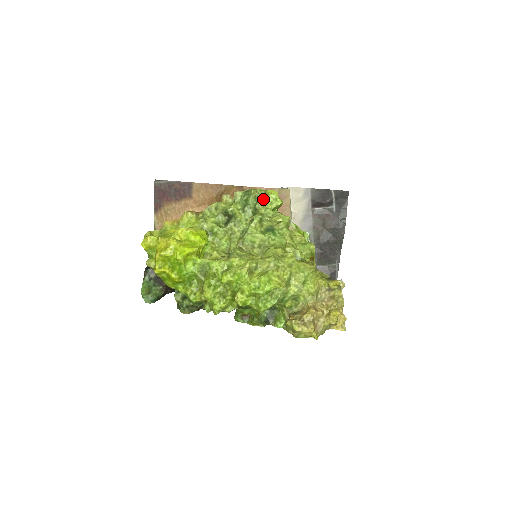
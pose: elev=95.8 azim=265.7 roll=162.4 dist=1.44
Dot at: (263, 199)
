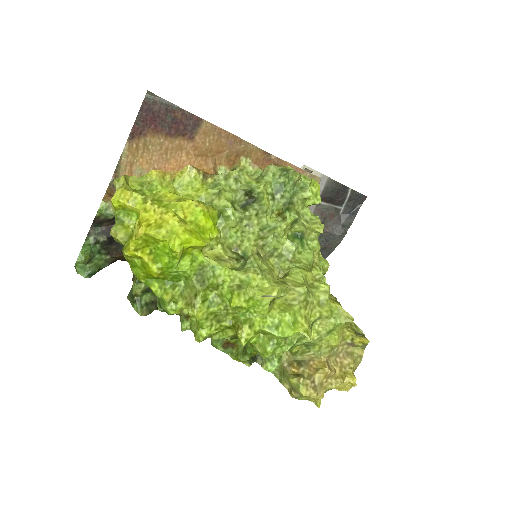
Dot at: (307, 193)
